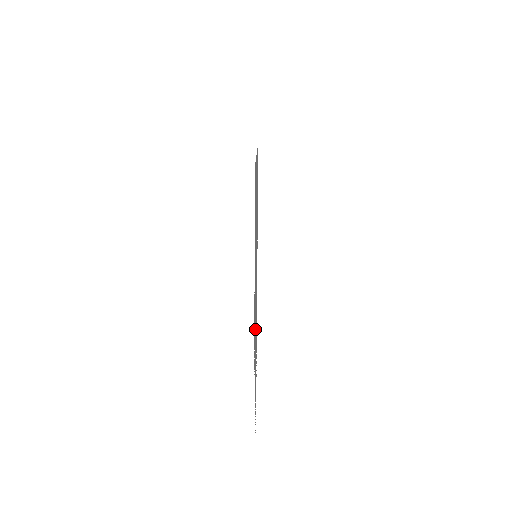
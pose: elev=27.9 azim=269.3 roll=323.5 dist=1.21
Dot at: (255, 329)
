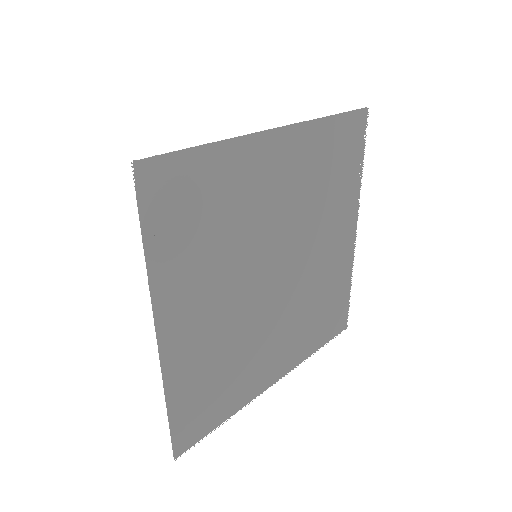
Dot at: occluded
